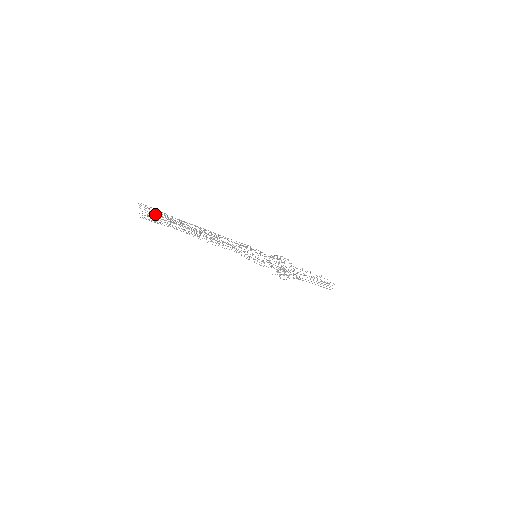
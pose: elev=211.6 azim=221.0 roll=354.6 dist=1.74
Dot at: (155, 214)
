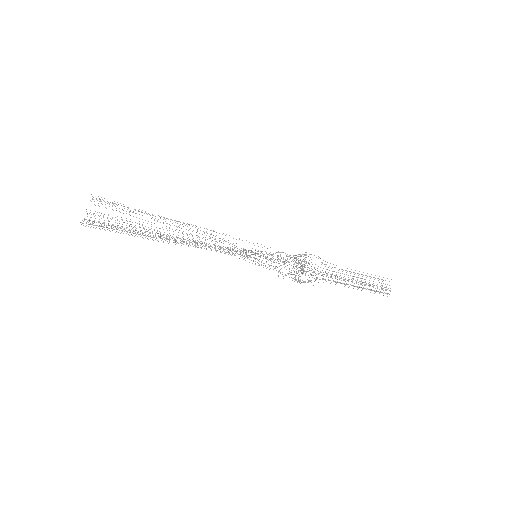
Dot at: occluded
